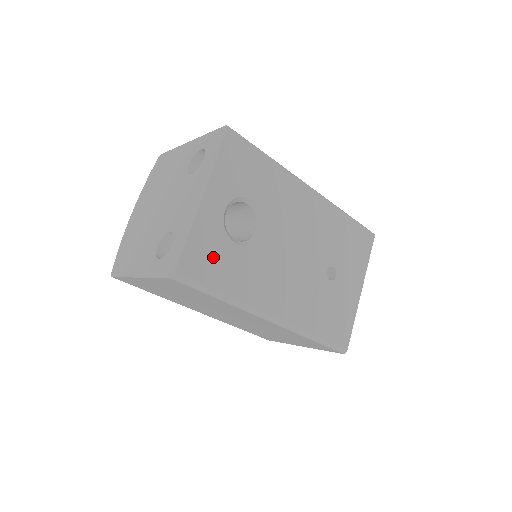
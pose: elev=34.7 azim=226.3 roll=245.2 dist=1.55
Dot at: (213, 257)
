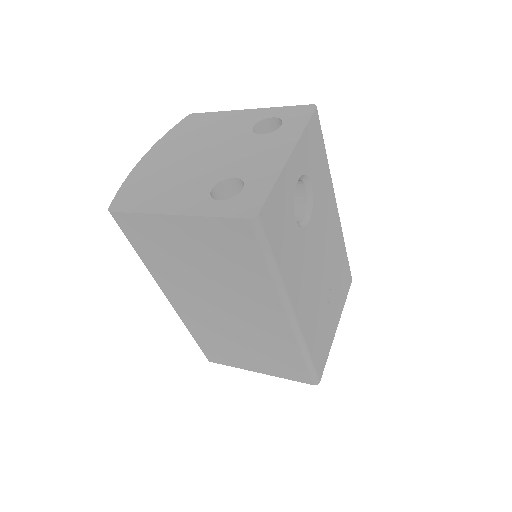
Dot at: (281, 220)
